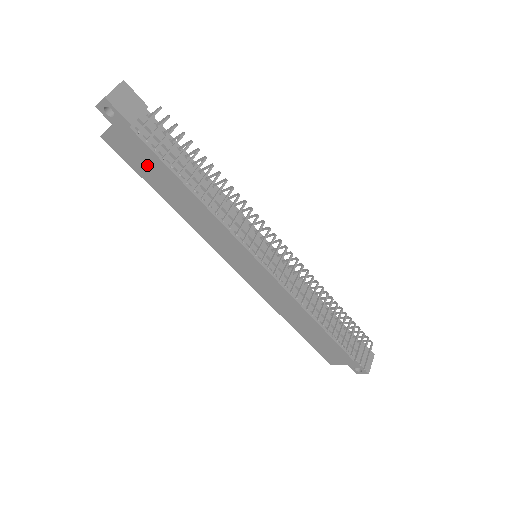
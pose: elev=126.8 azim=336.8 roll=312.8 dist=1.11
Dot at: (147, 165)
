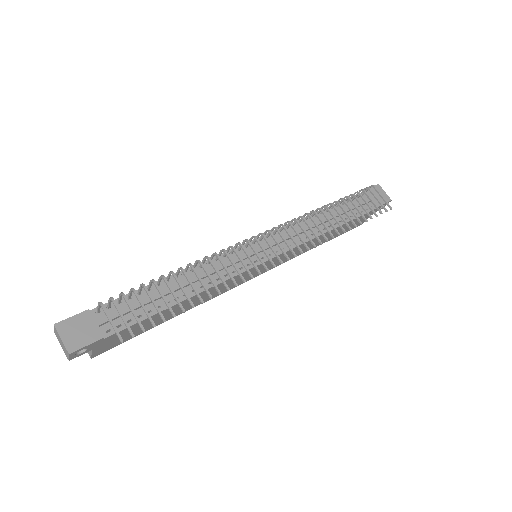
Dot at: (139, 329)
